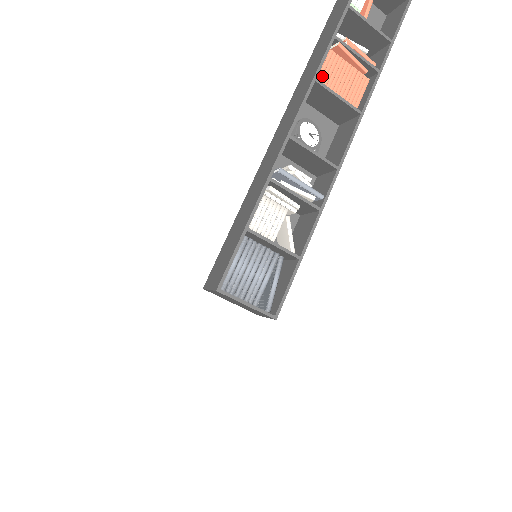
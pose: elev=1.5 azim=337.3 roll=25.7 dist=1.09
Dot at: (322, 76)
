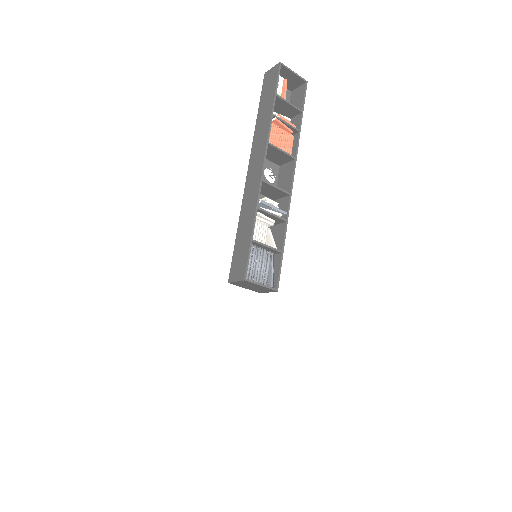
Dot at: (269, 139)
